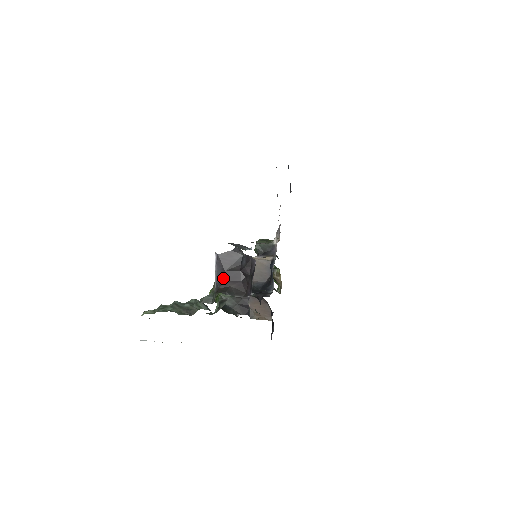
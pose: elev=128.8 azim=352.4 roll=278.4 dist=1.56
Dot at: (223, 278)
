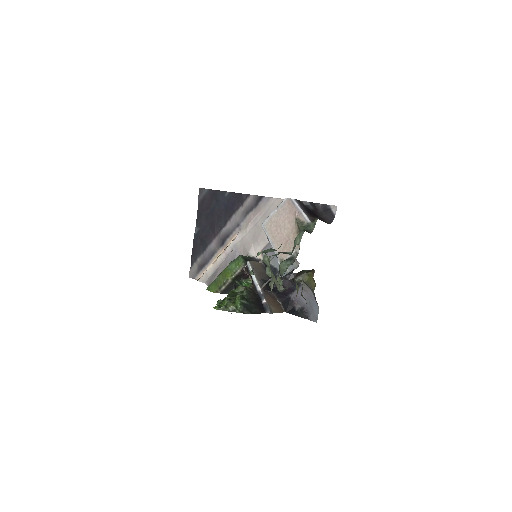
Dot at: (309, 214)
